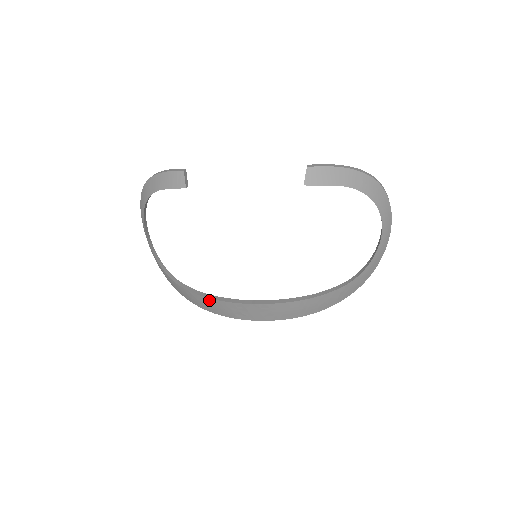
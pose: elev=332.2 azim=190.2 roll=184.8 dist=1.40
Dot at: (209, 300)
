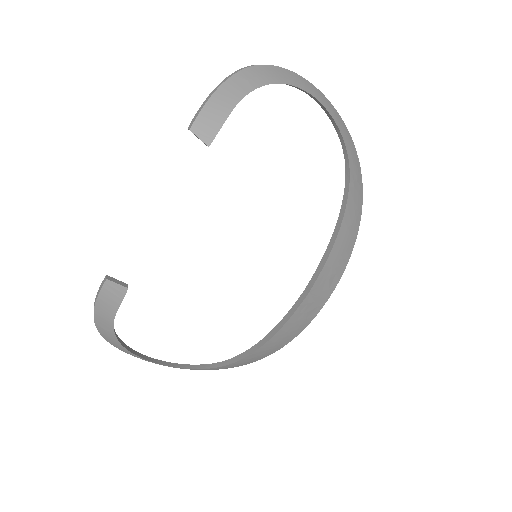
Dot at: (274, 339)
